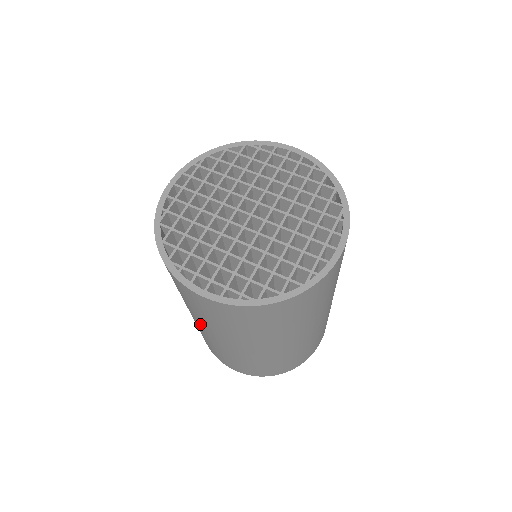
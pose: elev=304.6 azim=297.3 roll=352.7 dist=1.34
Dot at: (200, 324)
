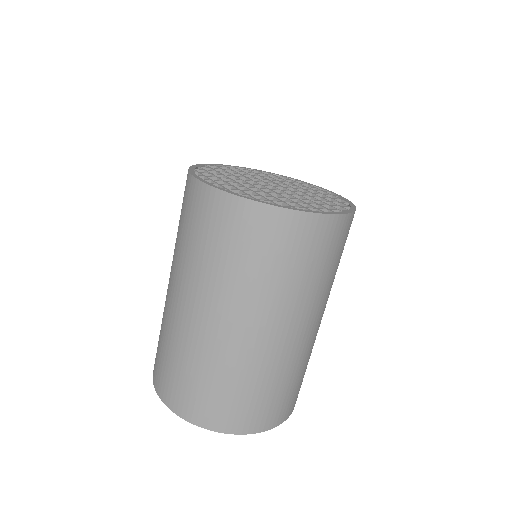
Dot at: (171, 274)
